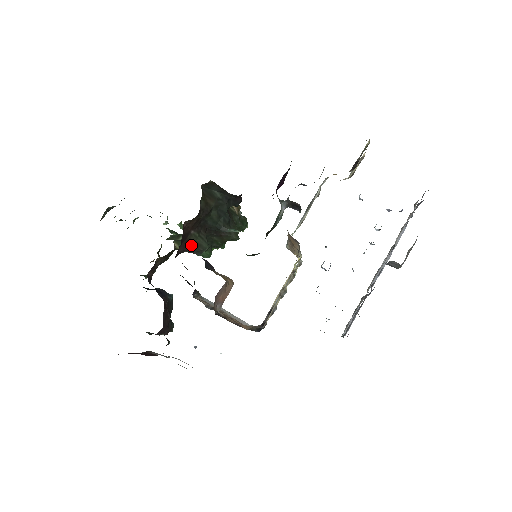
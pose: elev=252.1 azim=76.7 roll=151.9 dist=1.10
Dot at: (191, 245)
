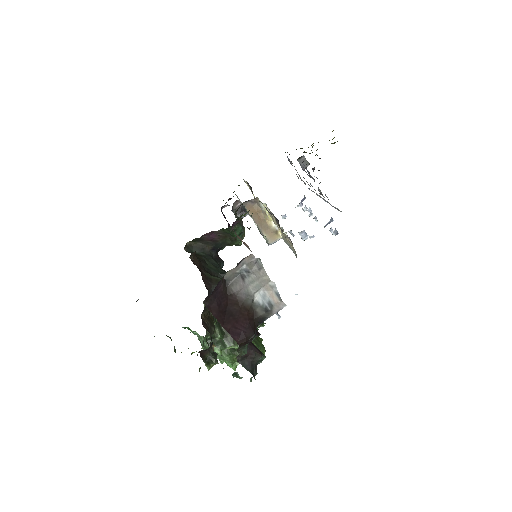
Dot at: (211, 282)
